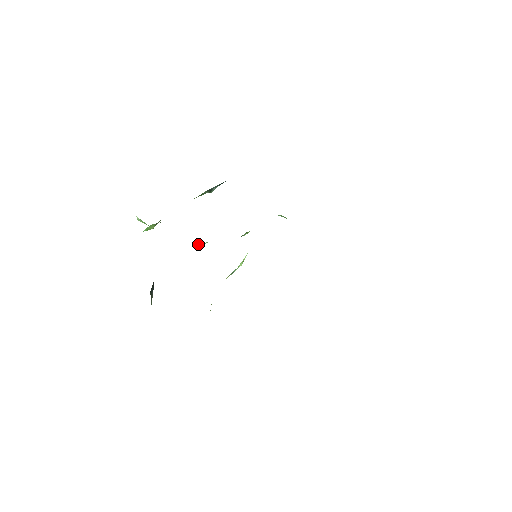
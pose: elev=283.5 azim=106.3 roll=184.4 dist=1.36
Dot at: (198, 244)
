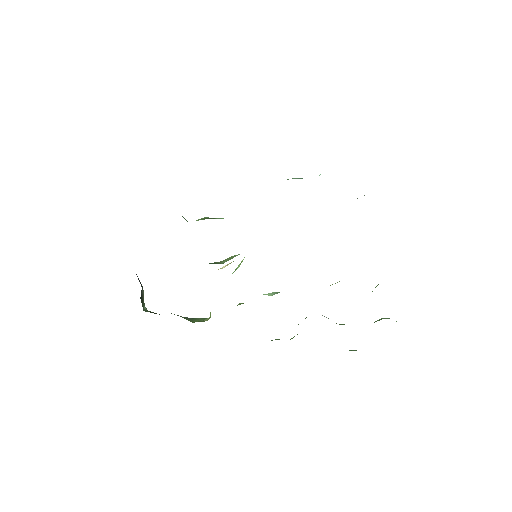
Dot at: occluded
